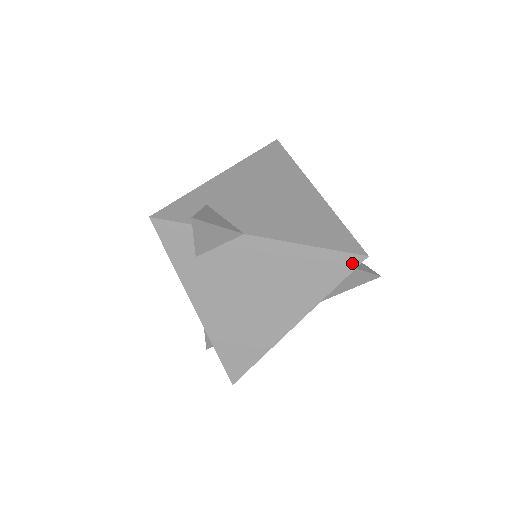
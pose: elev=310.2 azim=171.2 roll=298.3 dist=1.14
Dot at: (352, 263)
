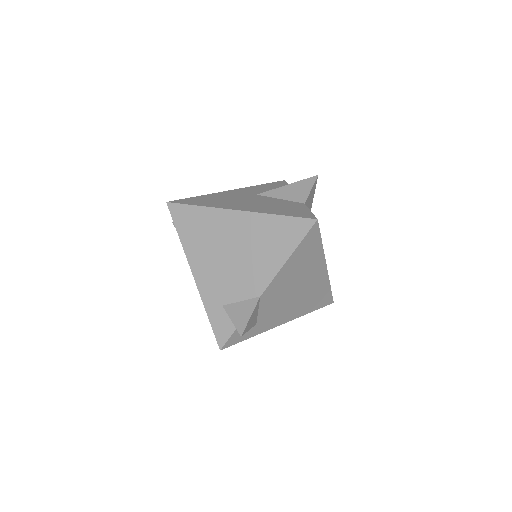
Dot at: (315, 230)
